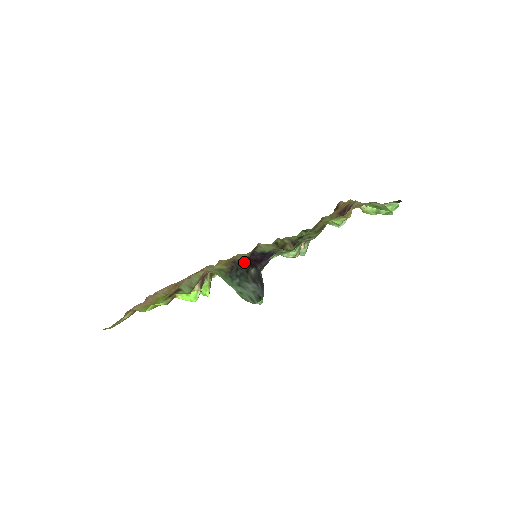
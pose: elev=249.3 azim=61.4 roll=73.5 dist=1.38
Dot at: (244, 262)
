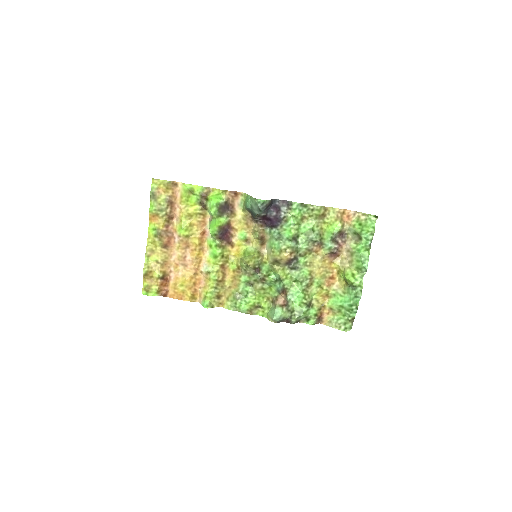
Dot at: (258, 219)
